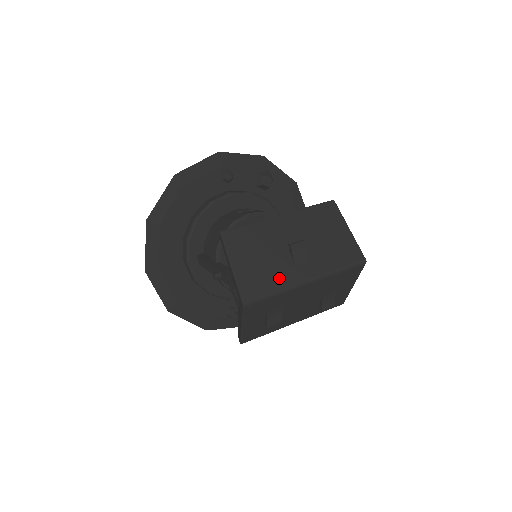
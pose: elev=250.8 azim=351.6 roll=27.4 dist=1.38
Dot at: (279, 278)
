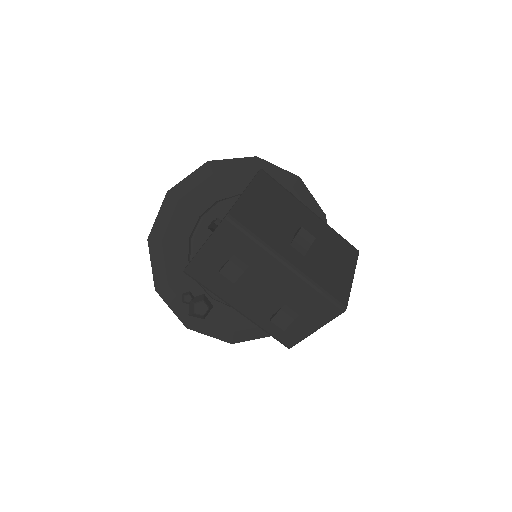
Dot at: (270, 235)
